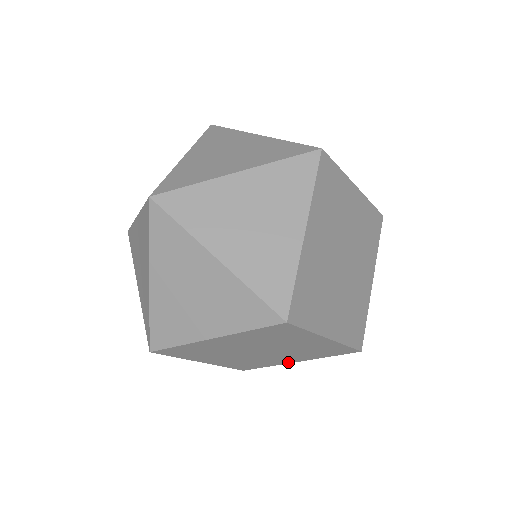
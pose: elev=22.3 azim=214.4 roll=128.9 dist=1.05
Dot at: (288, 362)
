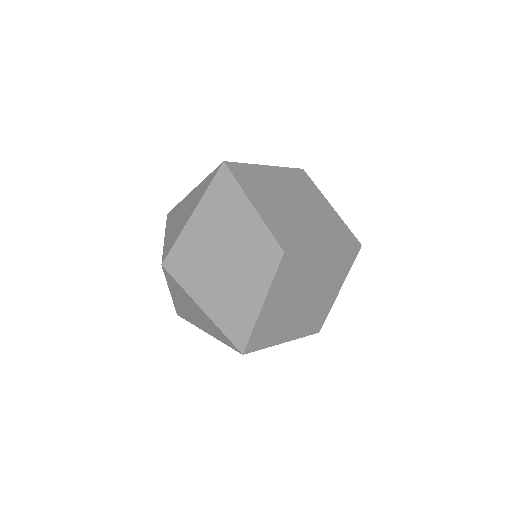
Dot at: (334, 297)
